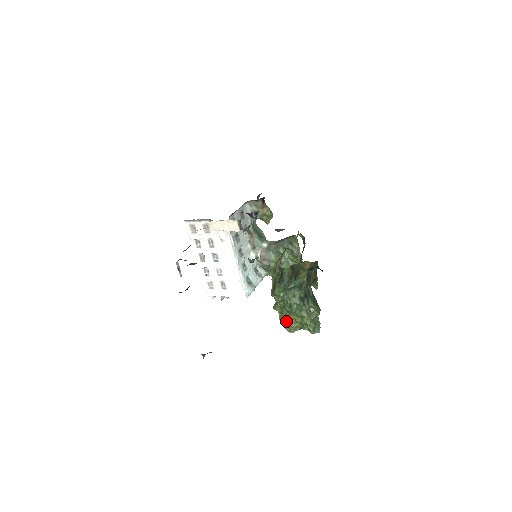
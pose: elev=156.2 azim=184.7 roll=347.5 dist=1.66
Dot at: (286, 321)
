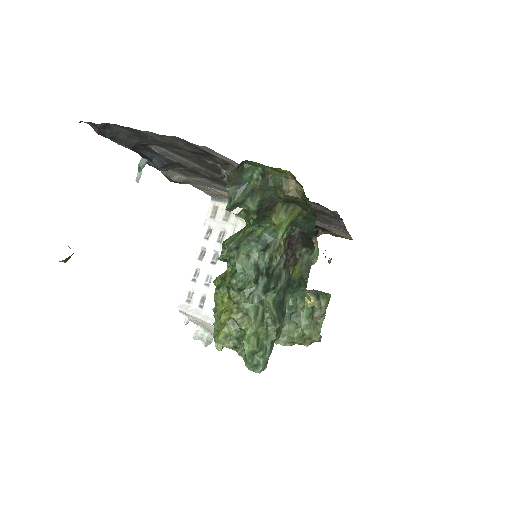
Dot at: (219, 312)
